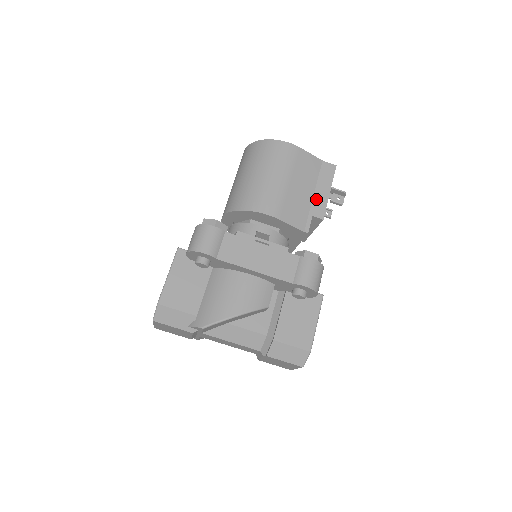
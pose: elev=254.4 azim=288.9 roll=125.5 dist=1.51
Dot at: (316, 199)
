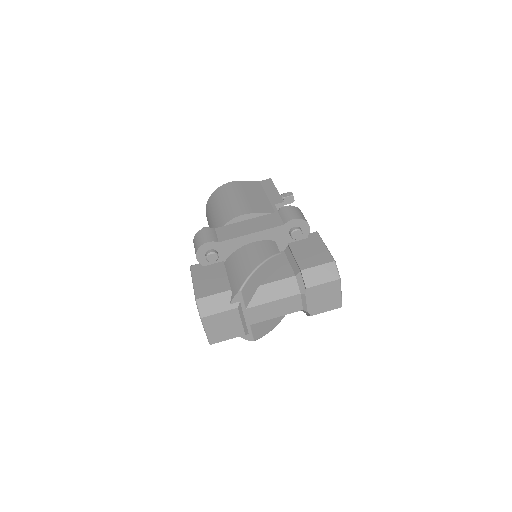
Dot at: (270, 197)
